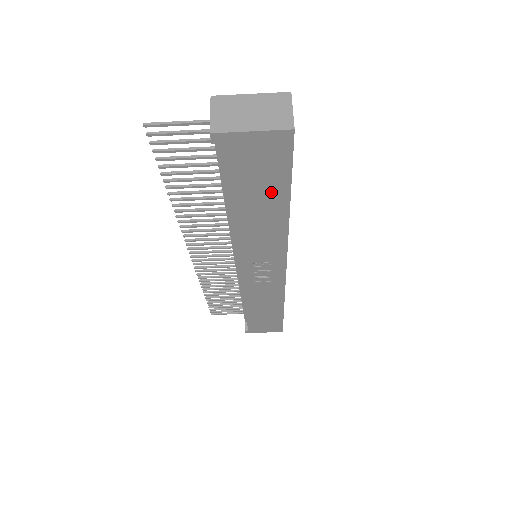
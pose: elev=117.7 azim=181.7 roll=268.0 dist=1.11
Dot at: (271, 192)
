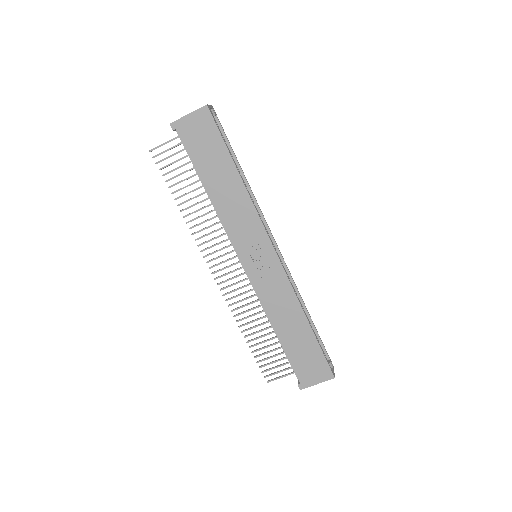
Dot at: (220, 159)
